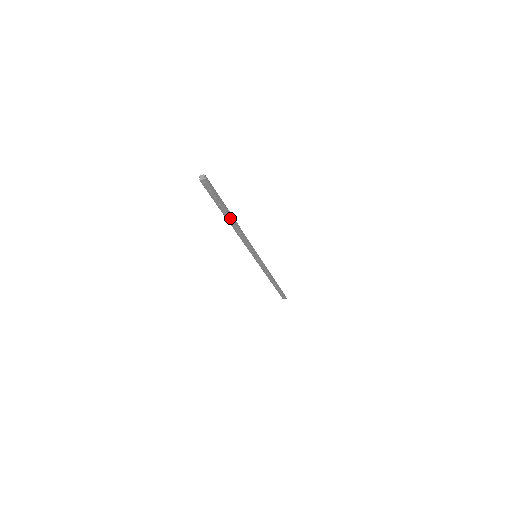
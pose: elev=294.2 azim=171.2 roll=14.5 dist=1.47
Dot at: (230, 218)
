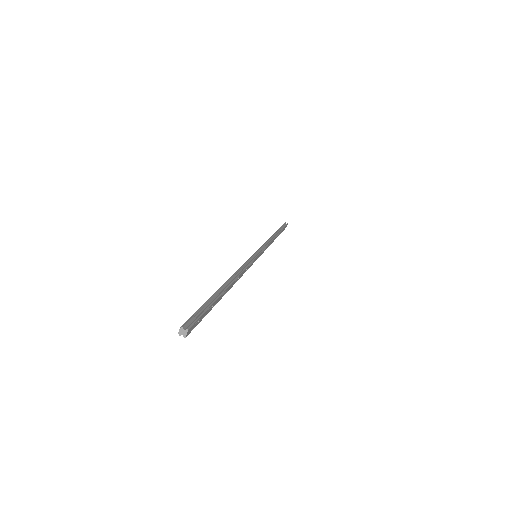
Dot at: (225, 291)
